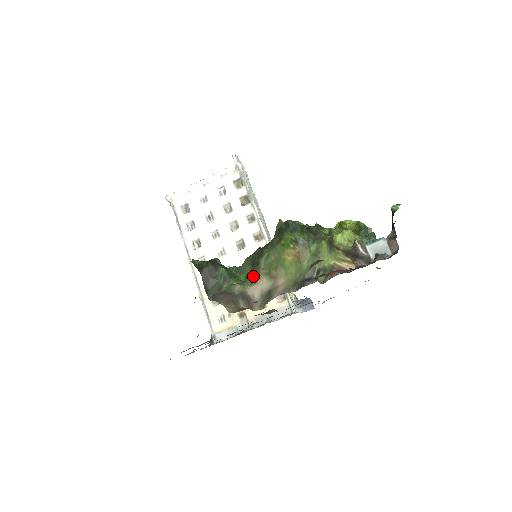
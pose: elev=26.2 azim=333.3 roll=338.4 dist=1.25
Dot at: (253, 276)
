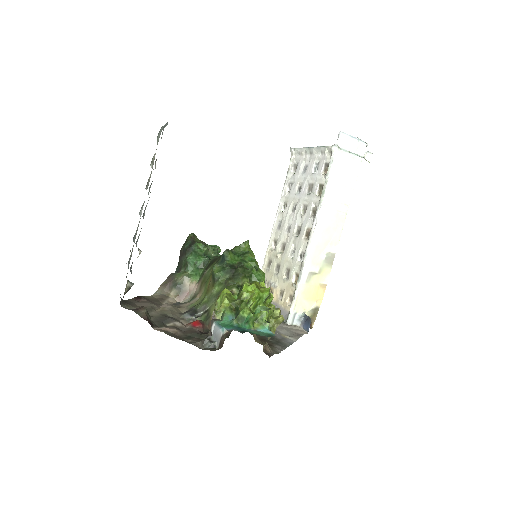
Dot at: (202, 276)
